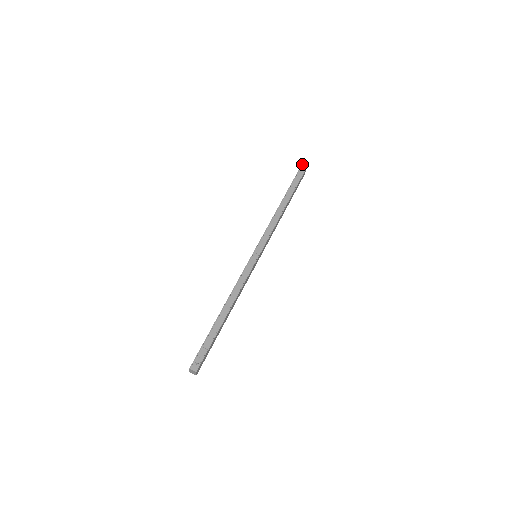
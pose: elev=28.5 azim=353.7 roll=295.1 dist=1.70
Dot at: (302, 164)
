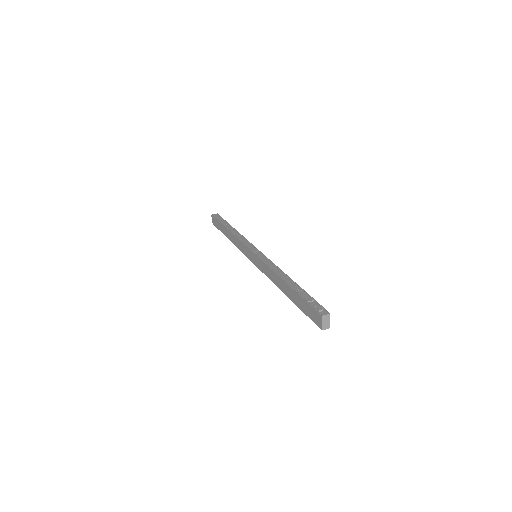
Dot at: (211, 215)
